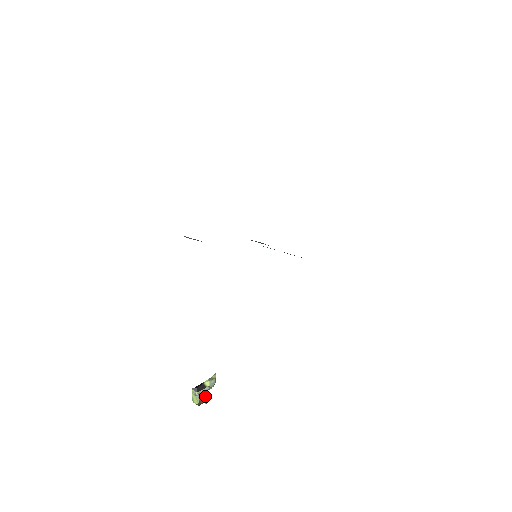
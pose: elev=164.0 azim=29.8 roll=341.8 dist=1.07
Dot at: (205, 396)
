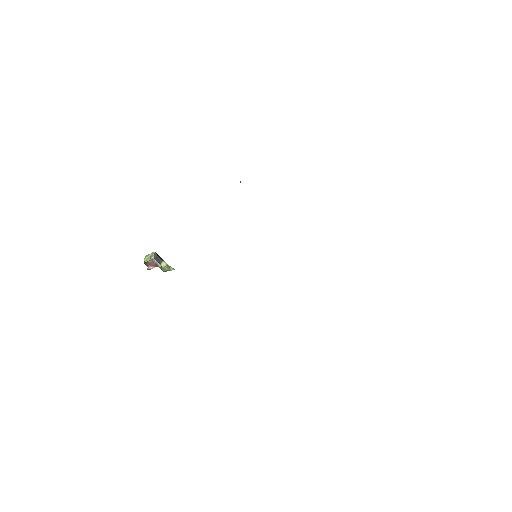
Dot at: (154, 266)
